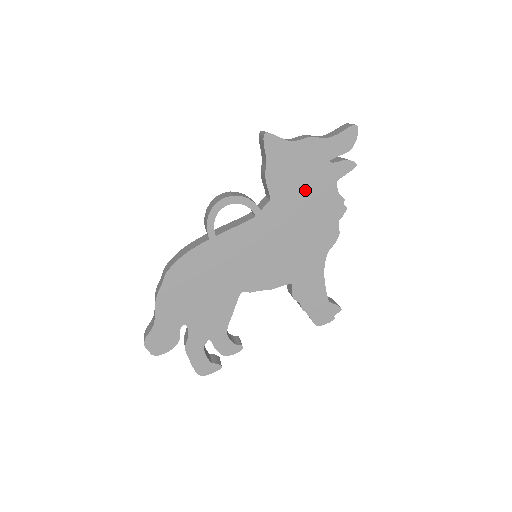
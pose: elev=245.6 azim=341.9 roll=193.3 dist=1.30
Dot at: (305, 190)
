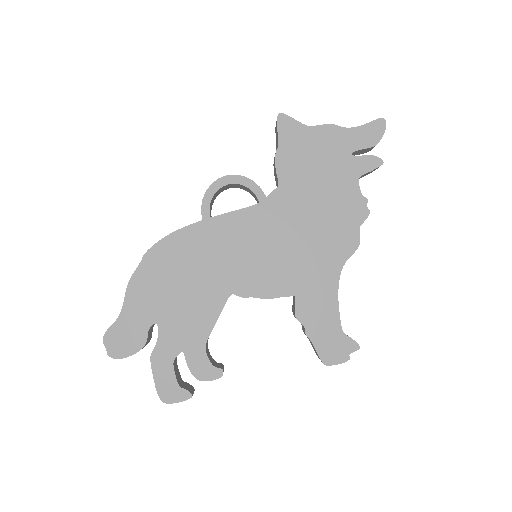
Dot at: (320, 182)
